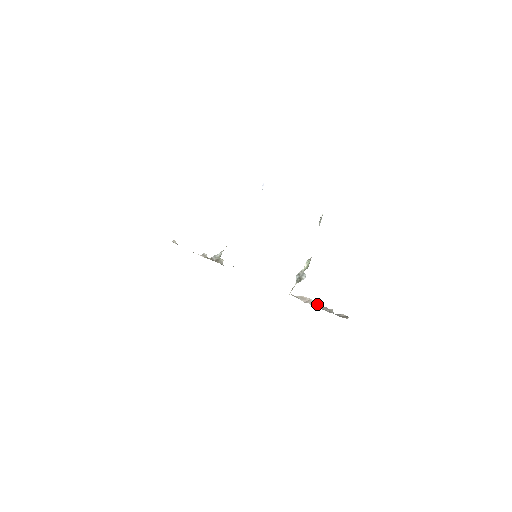
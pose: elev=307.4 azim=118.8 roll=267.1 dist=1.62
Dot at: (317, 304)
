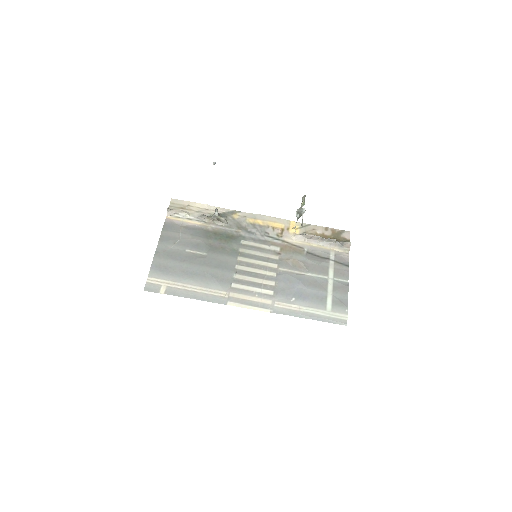
Dot at: (322, 239)
